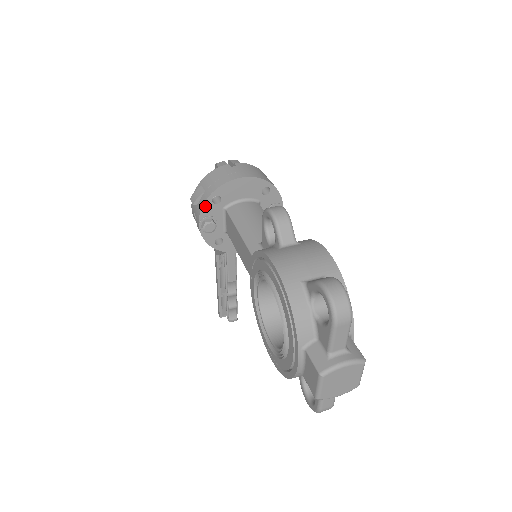
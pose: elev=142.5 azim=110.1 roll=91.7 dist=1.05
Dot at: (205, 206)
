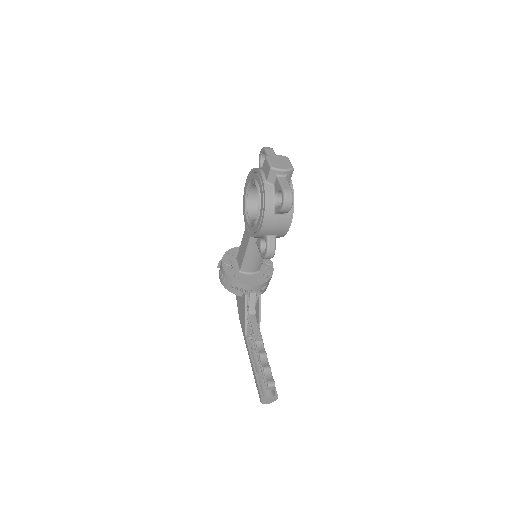
Dot at: (224, 257)
